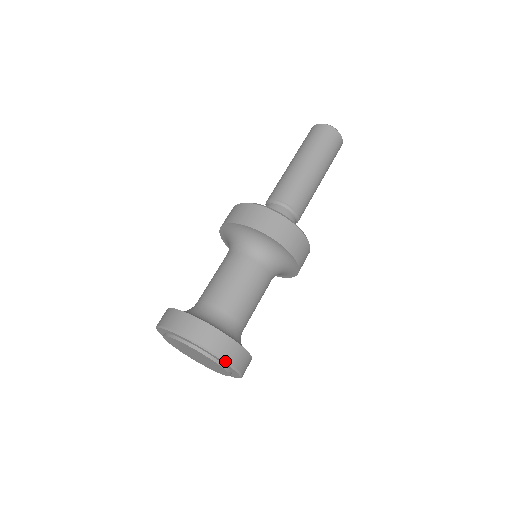
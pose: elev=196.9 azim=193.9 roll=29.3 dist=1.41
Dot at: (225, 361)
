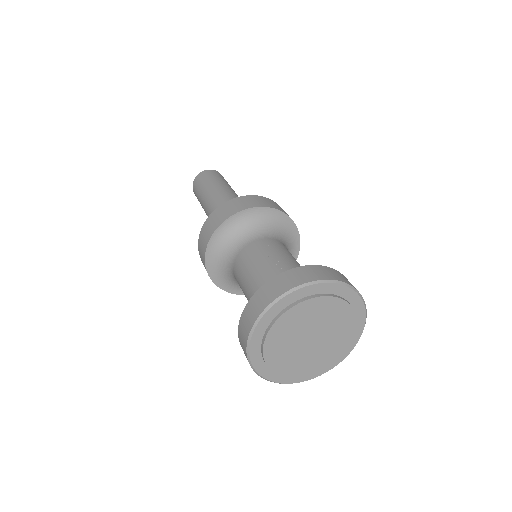
Dot at: (338, 282)
